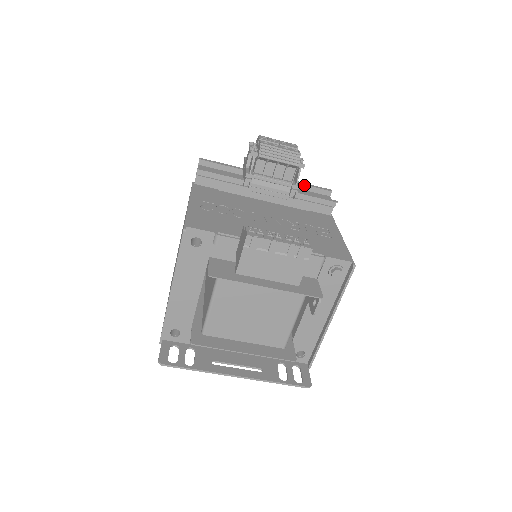
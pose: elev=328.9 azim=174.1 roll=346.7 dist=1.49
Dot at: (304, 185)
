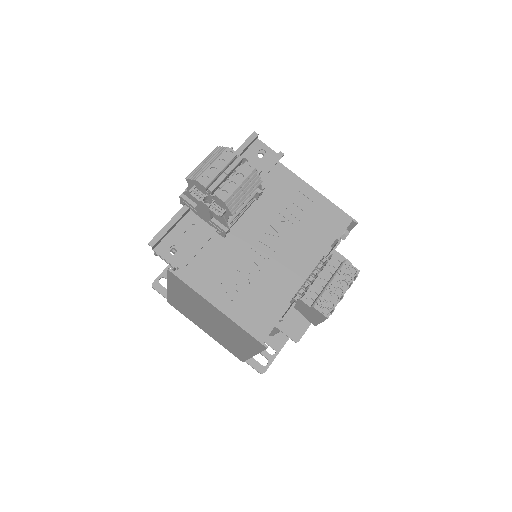
Dot at: occluded
